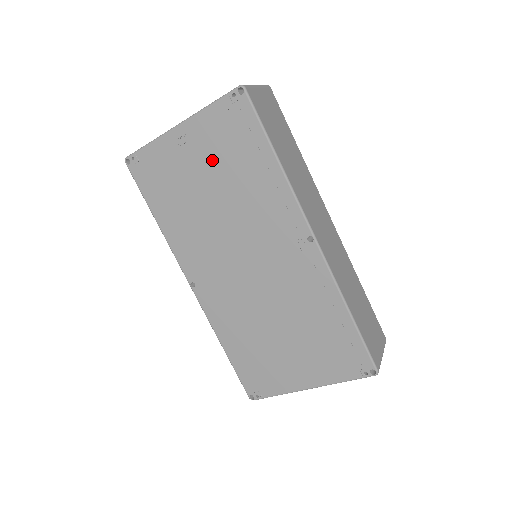
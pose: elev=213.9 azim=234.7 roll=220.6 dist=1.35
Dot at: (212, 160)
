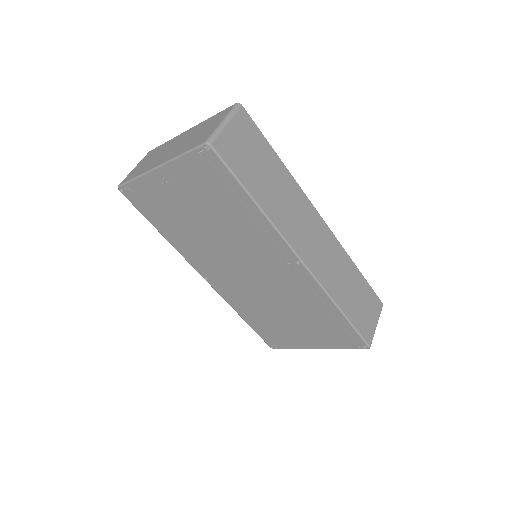
Dot at: (196, 198)
